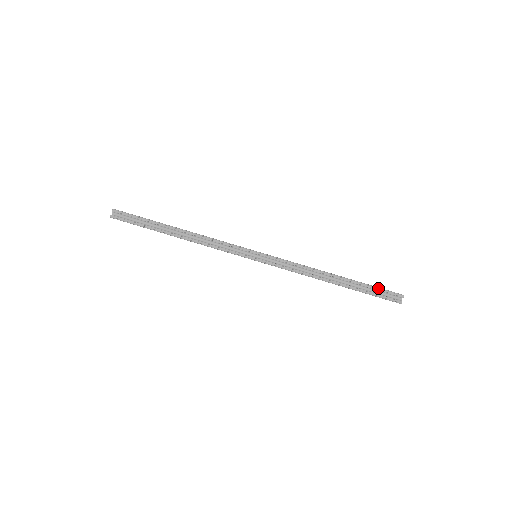
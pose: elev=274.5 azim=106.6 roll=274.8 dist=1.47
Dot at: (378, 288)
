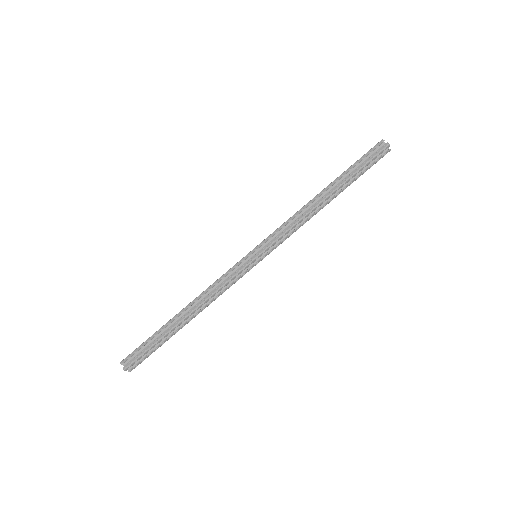
Dot at: (360, 159)
